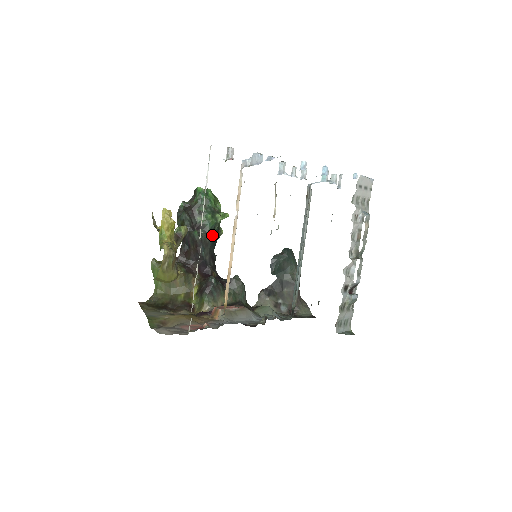
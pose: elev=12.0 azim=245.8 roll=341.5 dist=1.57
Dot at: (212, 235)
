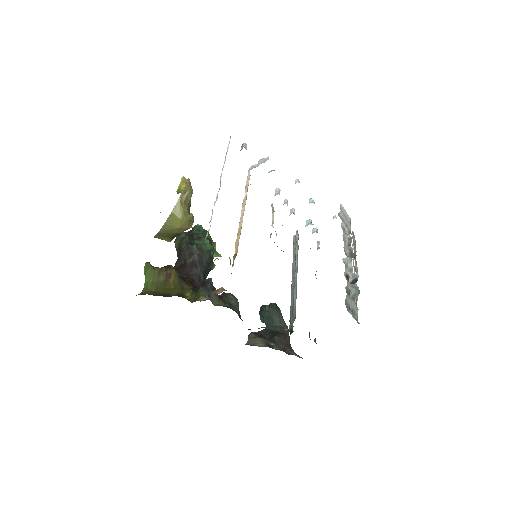
Dot at: (207, 258)
